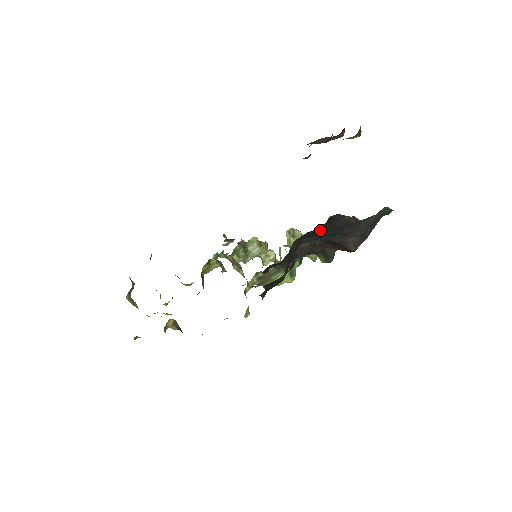
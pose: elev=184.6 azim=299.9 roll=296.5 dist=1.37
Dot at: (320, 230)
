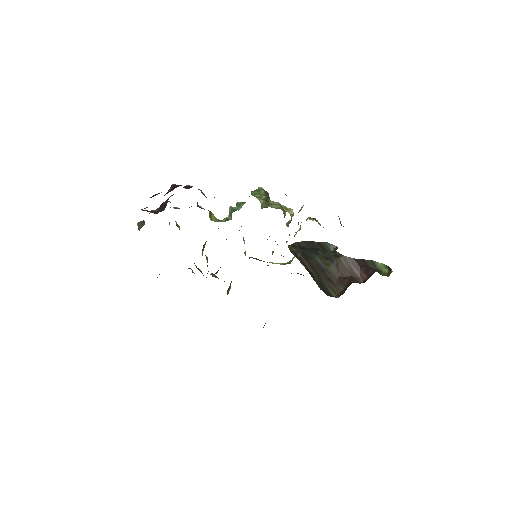
Dot at: occluded
